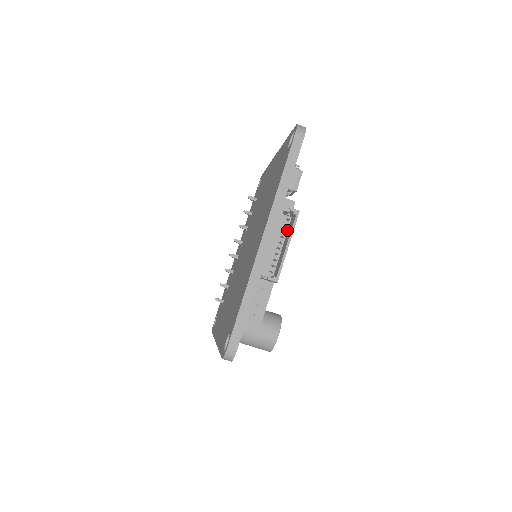
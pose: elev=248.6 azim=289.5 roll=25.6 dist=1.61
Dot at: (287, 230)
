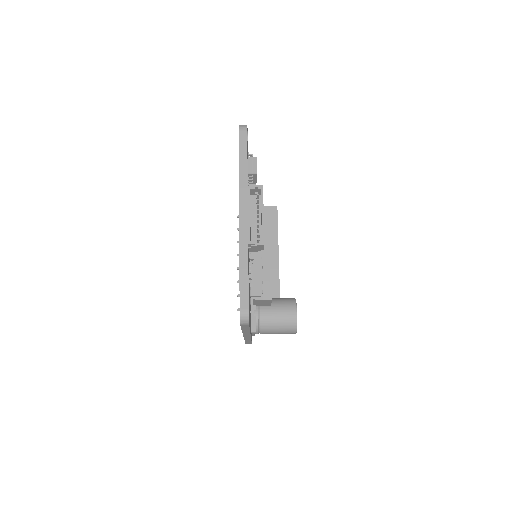
Dot at: (260, 206)
